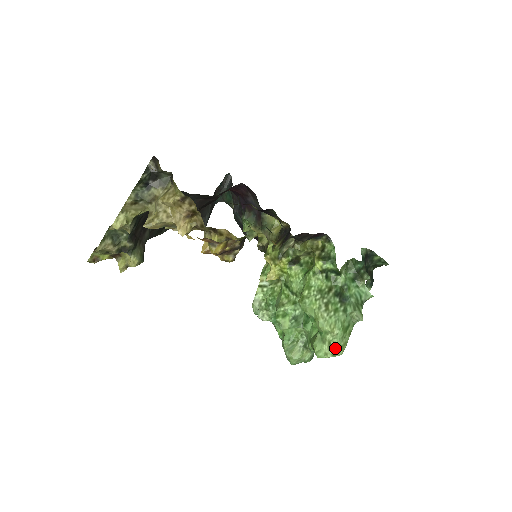
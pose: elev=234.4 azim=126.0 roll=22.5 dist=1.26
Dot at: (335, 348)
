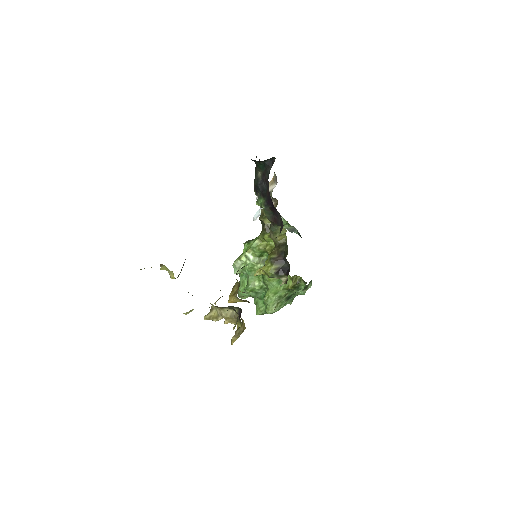
Dot at: occluded
